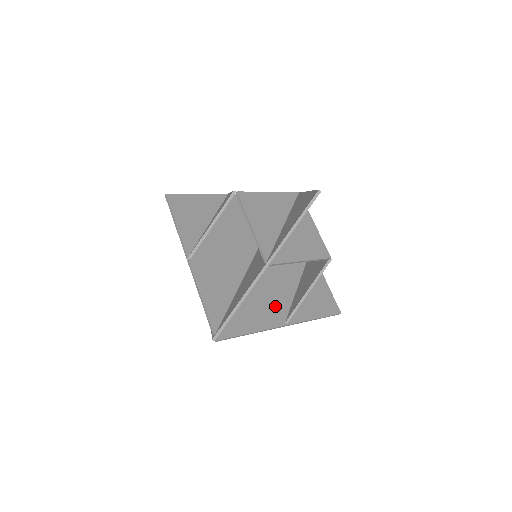
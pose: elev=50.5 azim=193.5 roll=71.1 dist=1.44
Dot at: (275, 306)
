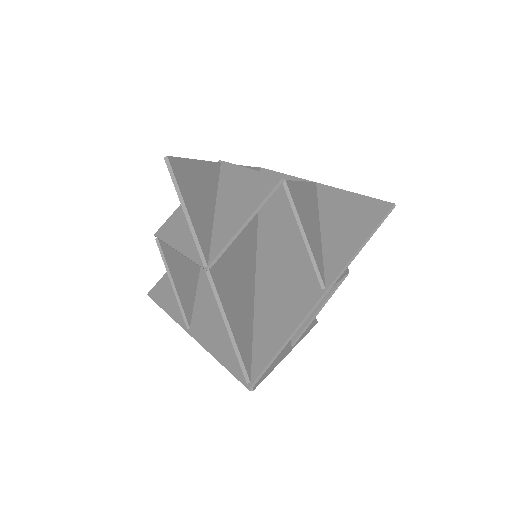
Dot at: occluded
